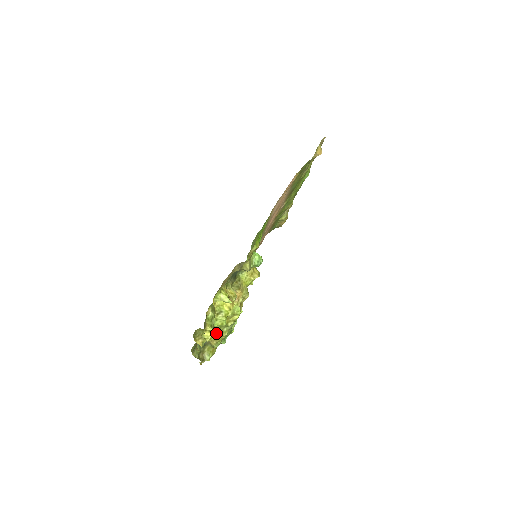
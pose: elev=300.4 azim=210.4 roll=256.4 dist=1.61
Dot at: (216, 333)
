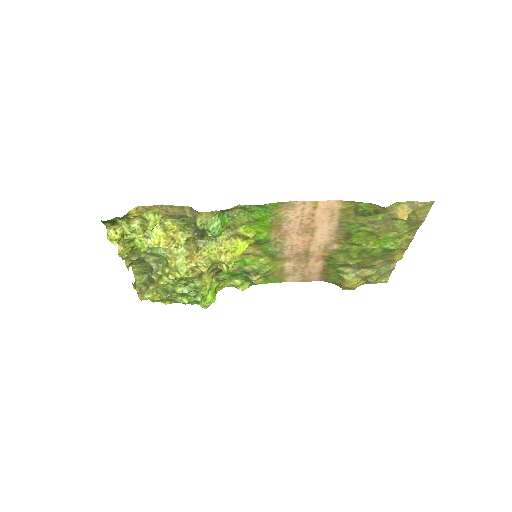
Dot at: (156, 272)
